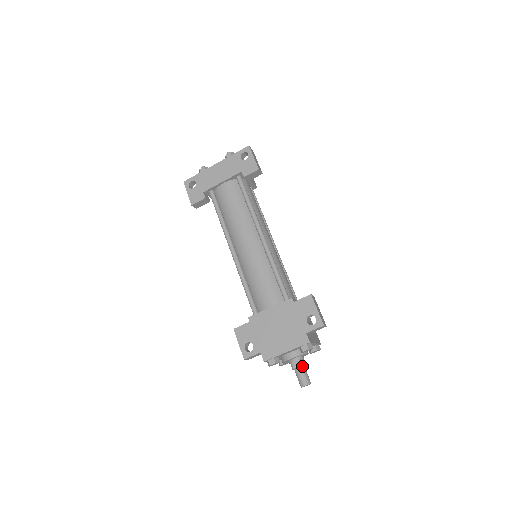
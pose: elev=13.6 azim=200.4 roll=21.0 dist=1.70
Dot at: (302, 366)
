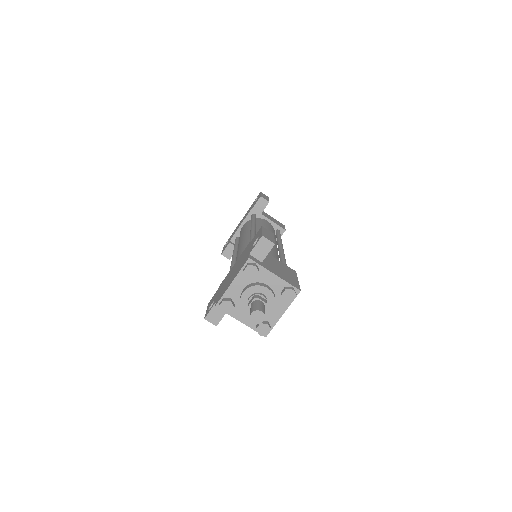
Dot at: (257, 300)
